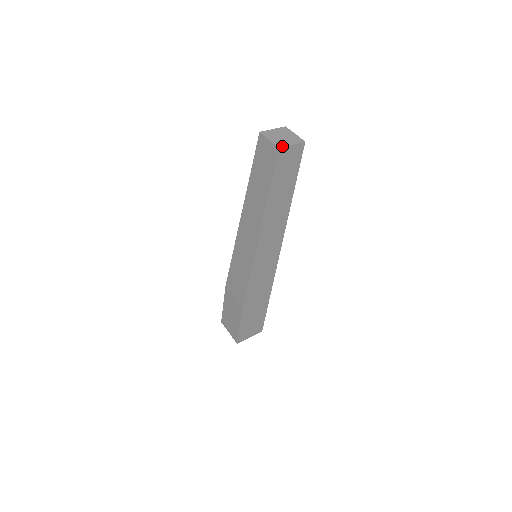
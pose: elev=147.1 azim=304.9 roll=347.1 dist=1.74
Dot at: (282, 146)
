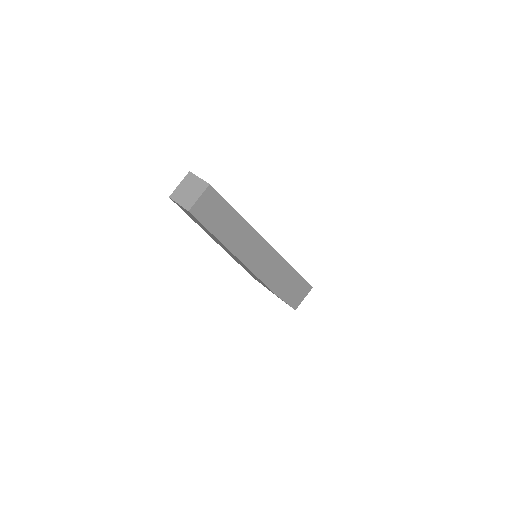
Dot at: (190, 206)
